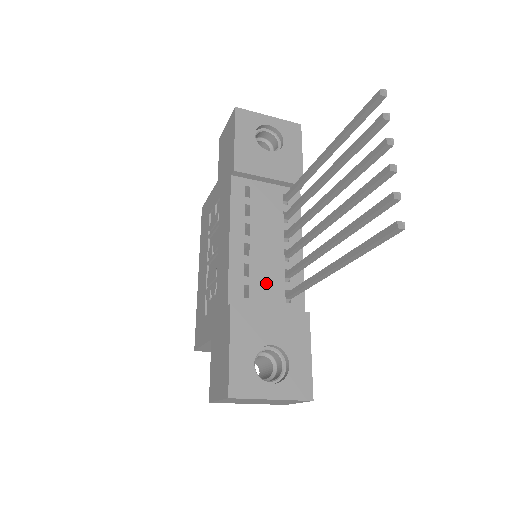
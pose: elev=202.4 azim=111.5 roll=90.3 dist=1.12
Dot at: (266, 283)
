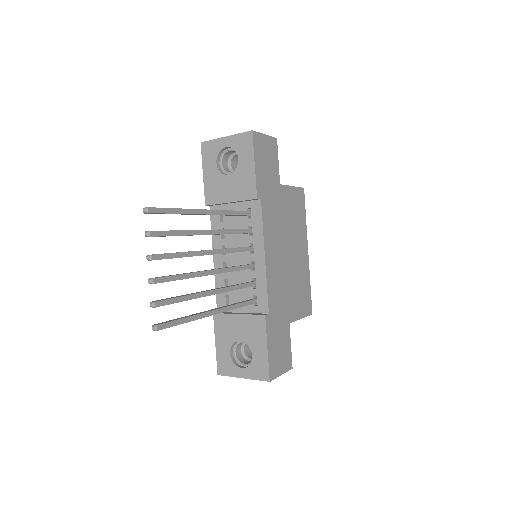
Dot at: (239, 292)
